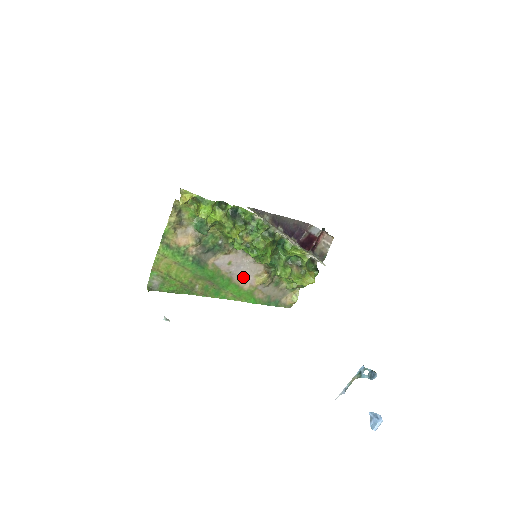
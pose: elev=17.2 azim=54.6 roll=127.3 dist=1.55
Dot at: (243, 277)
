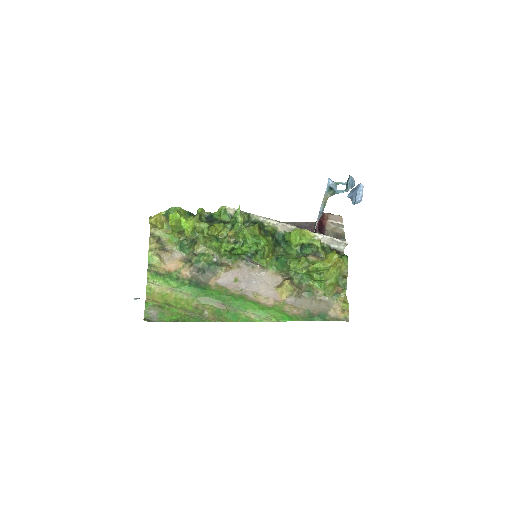
Dot at: (261, 293)
